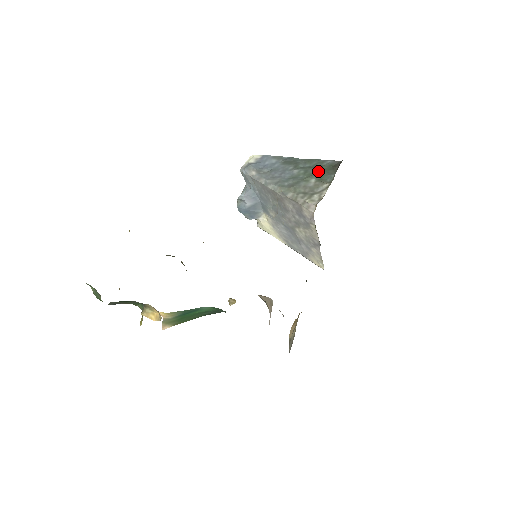
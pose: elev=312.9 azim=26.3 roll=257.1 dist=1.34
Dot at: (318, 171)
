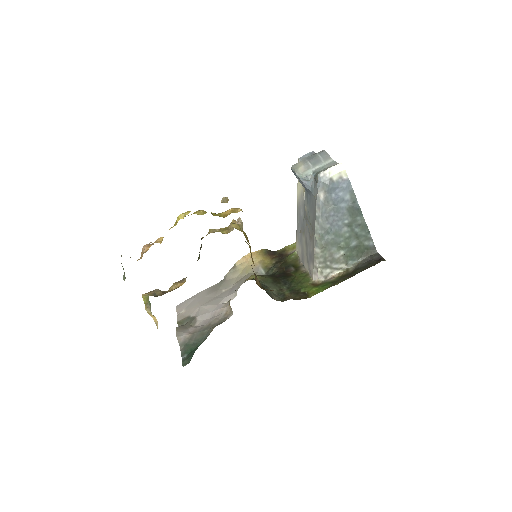
Dot at: (355, 247)
